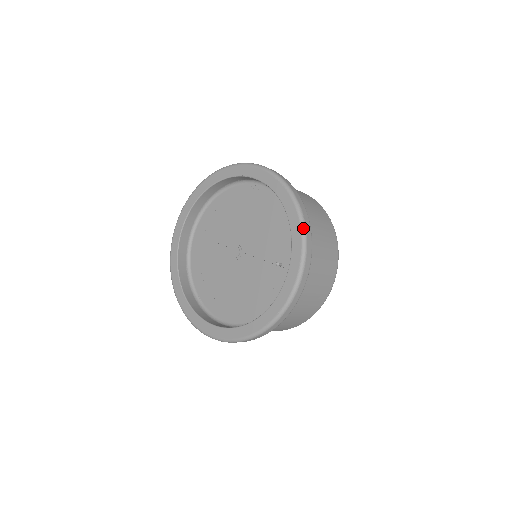
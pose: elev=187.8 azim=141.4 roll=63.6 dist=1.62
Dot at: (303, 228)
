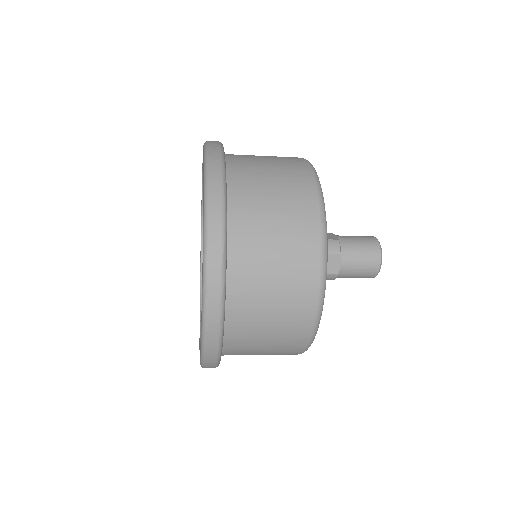
Dot at: (205, 154)
